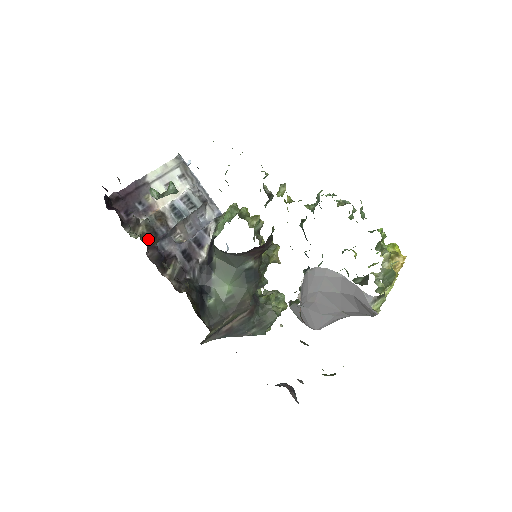
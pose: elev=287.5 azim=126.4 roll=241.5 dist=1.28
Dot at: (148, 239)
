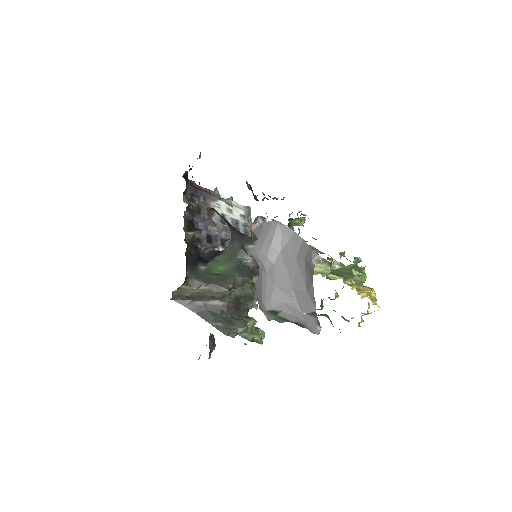
Dot at: (192, 209)
